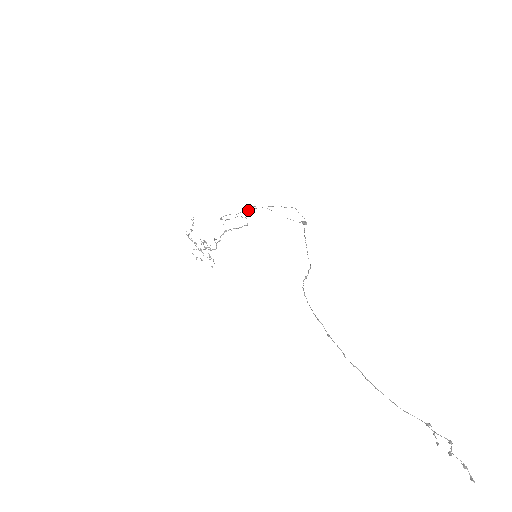
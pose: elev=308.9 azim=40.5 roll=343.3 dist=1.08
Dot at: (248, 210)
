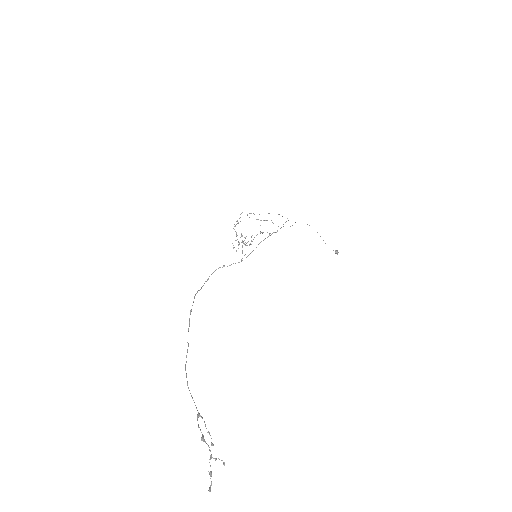
Dot at: occluded
